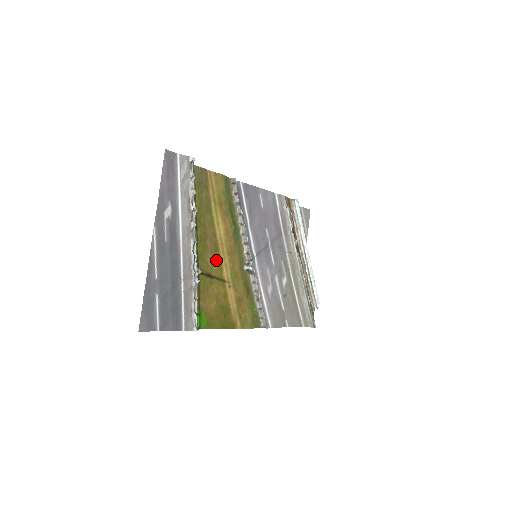
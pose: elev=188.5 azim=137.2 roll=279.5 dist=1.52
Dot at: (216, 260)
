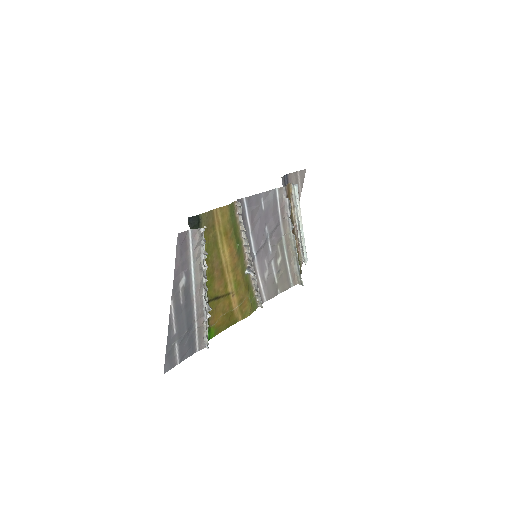
Dot at: (222, 282)
